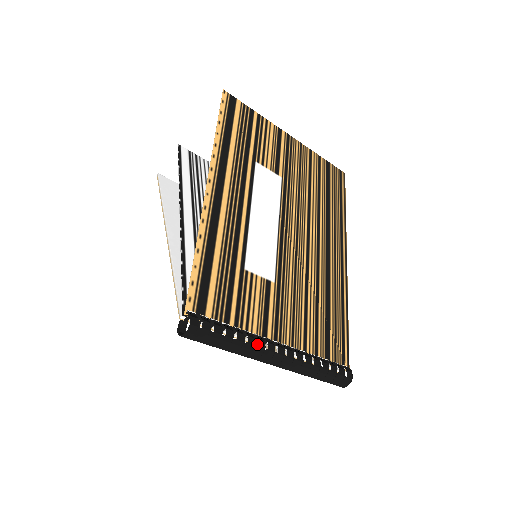
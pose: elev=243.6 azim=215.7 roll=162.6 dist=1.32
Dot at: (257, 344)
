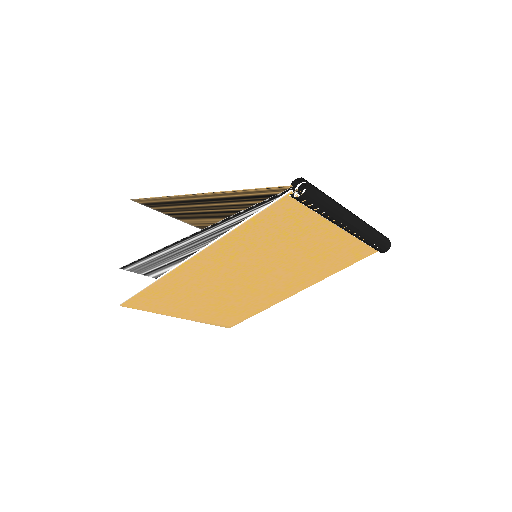
Dot at: occluded
